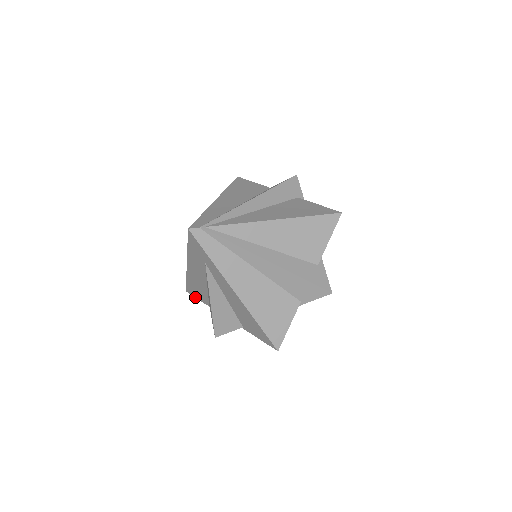
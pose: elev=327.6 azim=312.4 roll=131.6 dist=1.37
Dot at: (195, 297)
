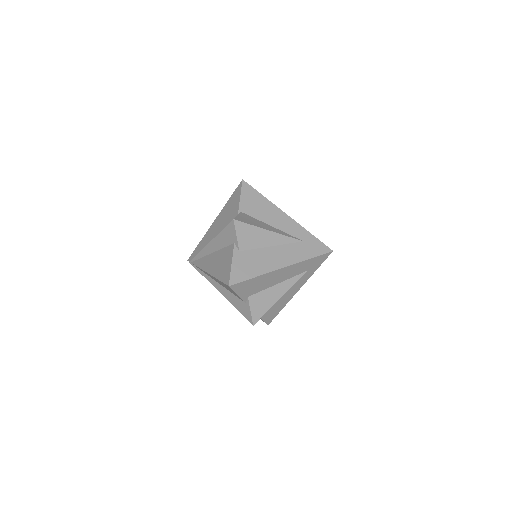
Dot at: occluded
